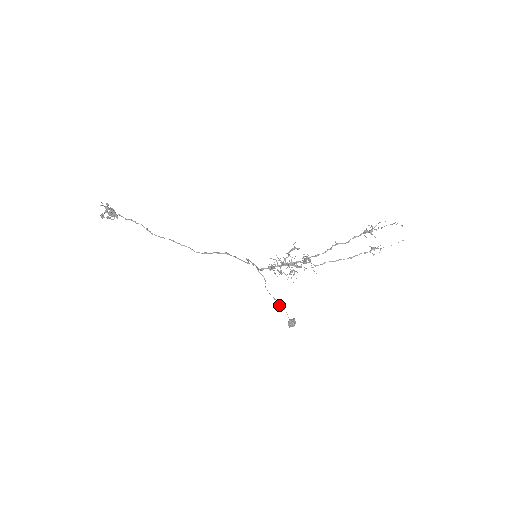
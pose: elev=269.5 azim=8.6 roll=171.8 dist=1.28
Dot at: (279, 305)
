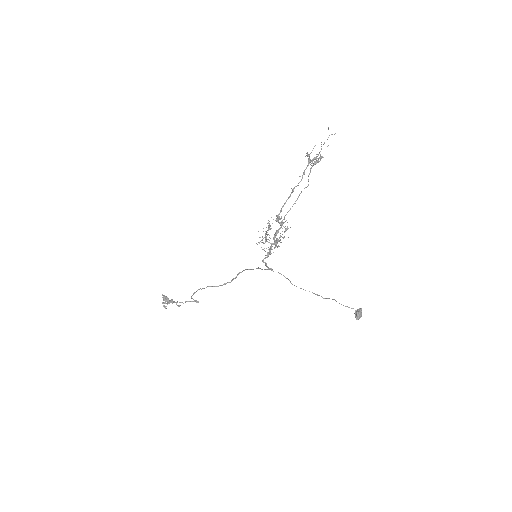
Dot at: occluded
